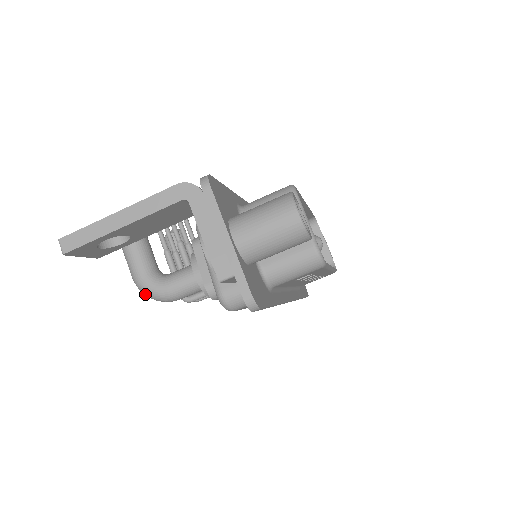
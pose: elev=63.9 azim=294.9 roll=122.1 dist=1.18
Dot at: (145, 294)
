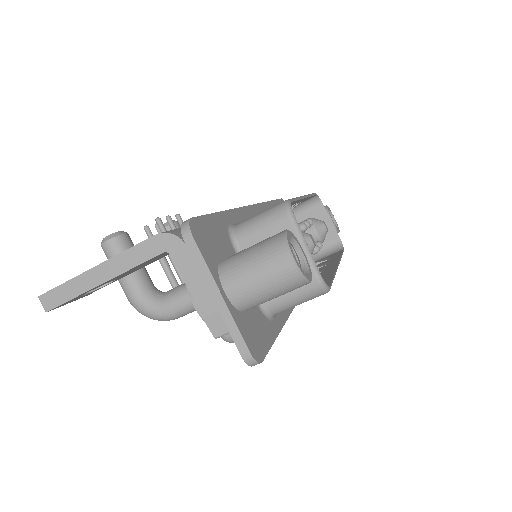
Dot at: occluded
